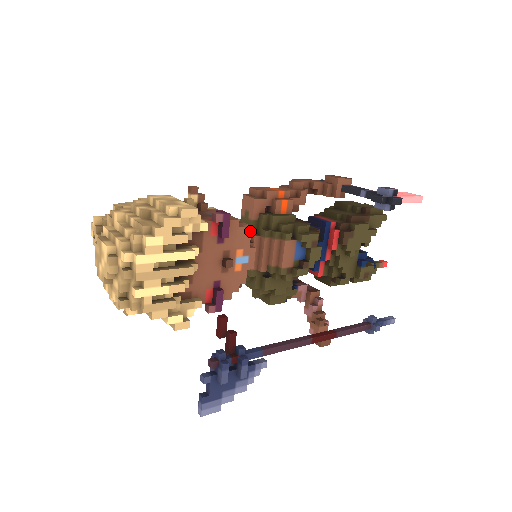
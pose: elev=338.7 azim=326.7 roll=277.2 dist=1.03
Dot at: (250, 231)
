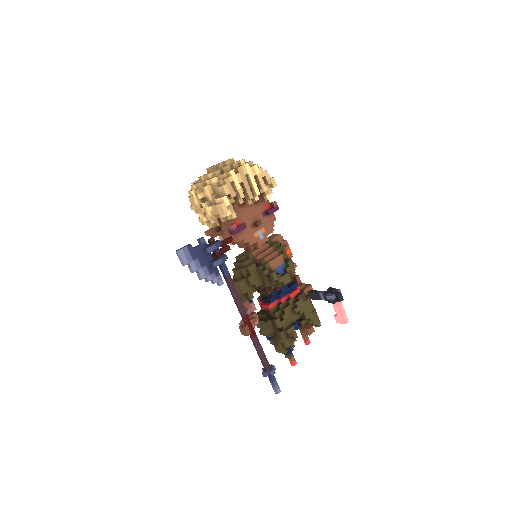
Dot at: (266, 242)
